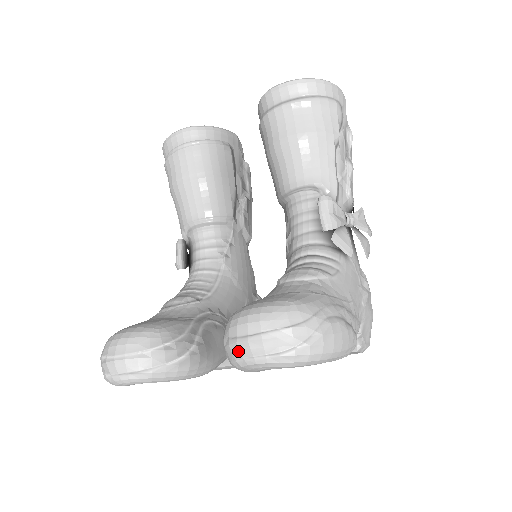
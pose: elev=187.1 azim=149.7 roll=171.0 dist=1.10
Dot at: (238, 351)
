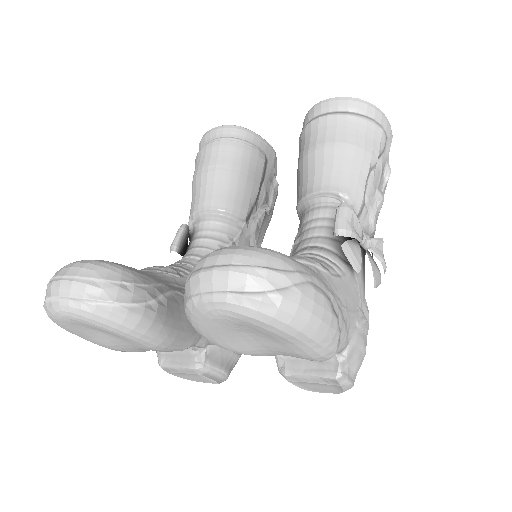
Dot at: (198, 284)
